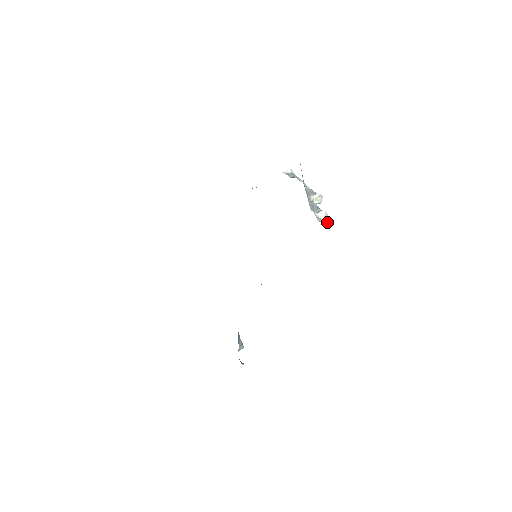
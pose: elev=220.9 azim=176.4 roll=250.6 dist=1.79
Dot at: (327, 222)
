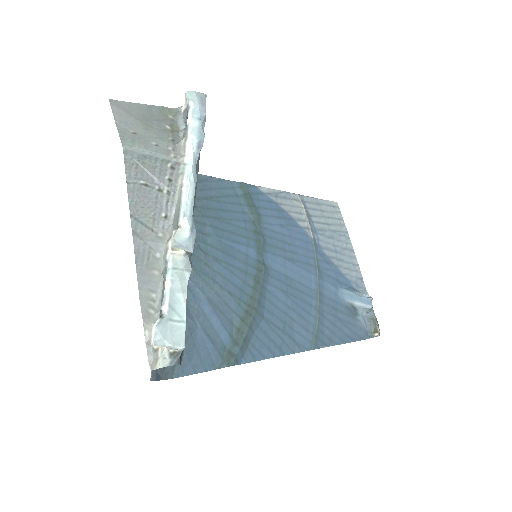
Dot at: (173, 349)
